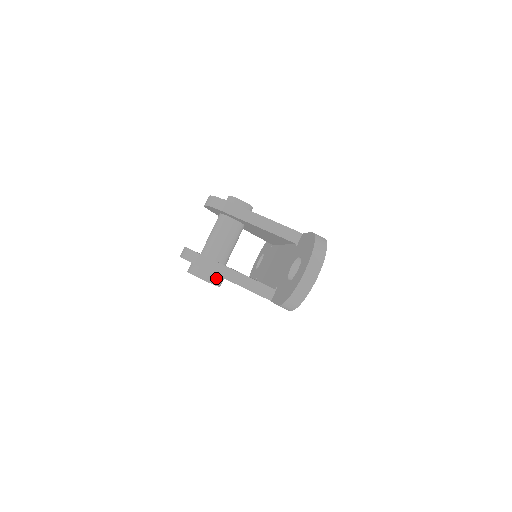
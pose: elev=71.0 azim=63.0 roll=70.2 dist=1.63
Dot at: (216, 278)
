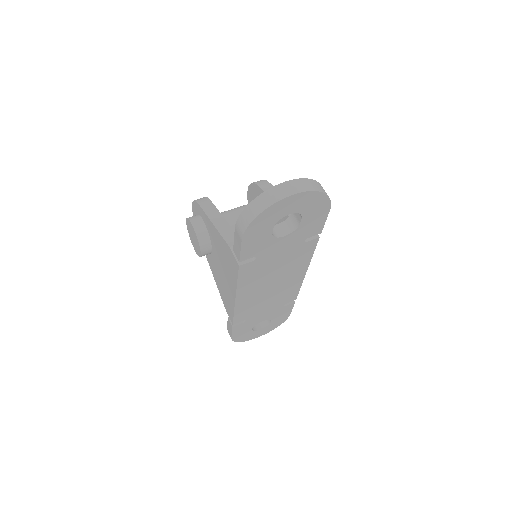
Dot at: (204, 234)
